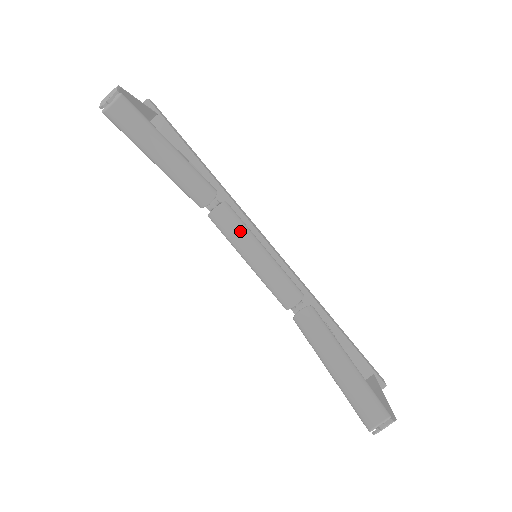
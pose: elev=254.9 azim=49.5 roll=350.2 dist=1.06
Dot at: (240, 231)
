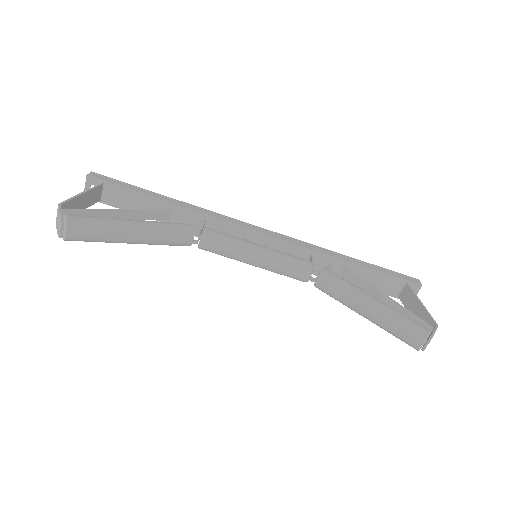
Dot at: (231, 247)
